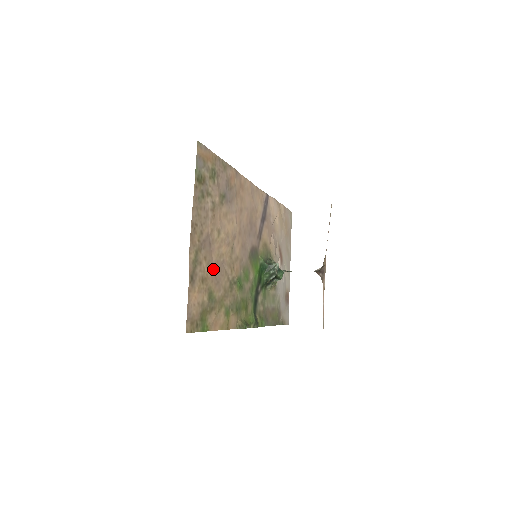
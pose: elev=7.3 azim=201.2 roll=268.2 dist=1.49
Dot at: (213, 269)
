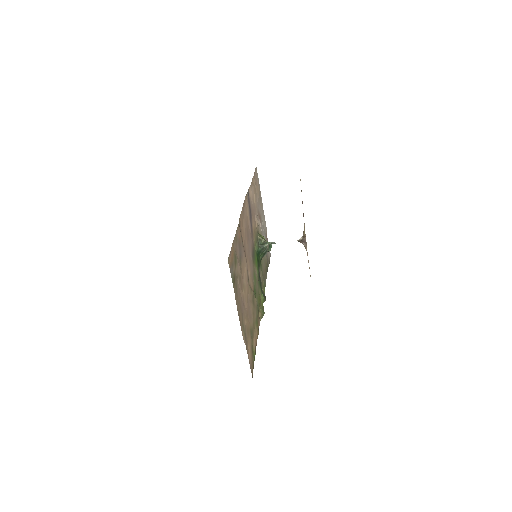
Dot at: (247, 314)
